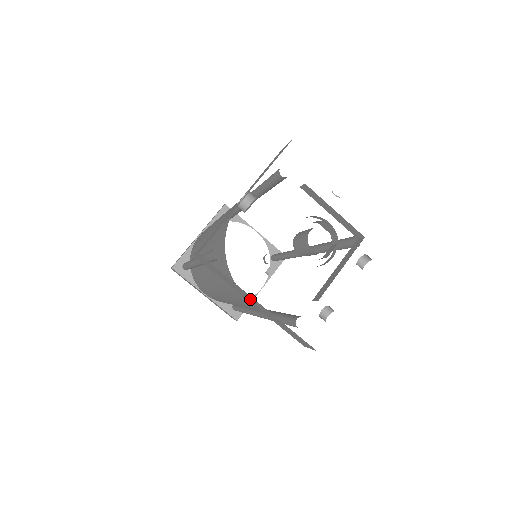
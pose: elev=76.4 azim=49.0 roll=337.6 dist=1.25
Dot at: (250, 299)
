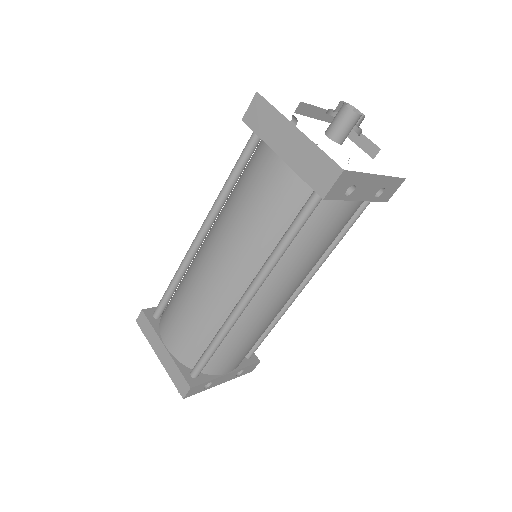
Dot at: (285, 140)
